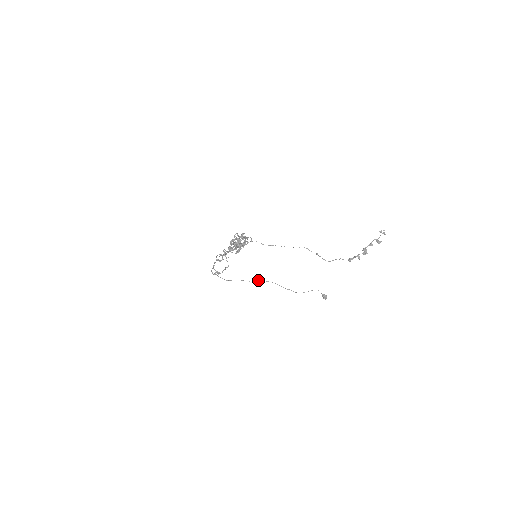
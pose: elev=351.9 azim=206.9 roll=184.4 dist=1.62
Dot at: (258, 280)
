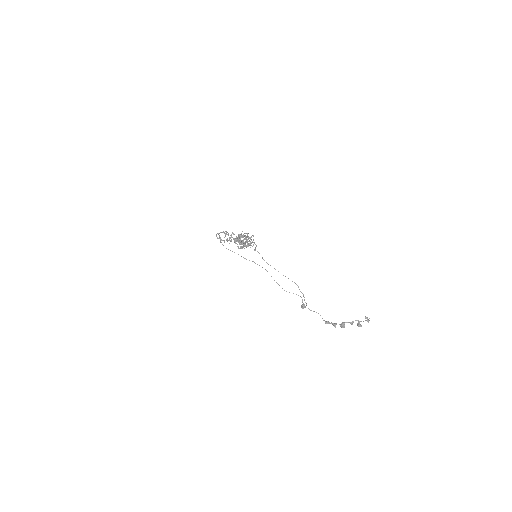
Dot at: (254, 262)
